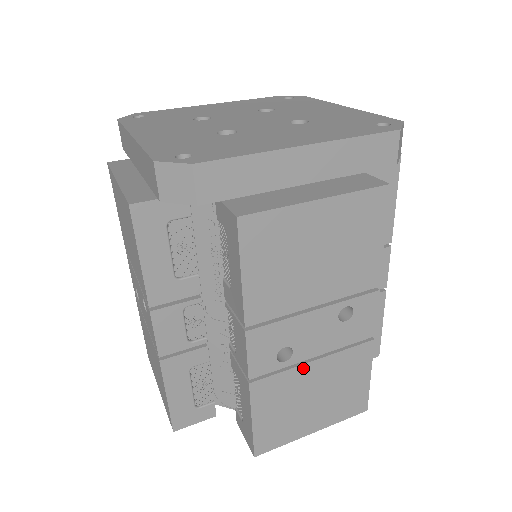
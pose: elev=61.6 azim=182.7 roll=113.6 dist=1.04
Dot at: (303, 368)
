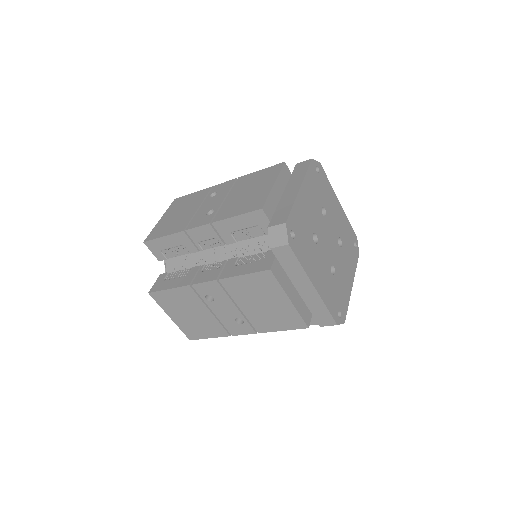
Dot at: (205, 307)
